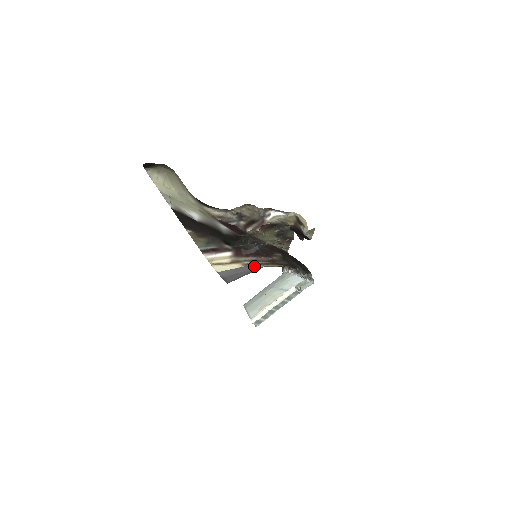
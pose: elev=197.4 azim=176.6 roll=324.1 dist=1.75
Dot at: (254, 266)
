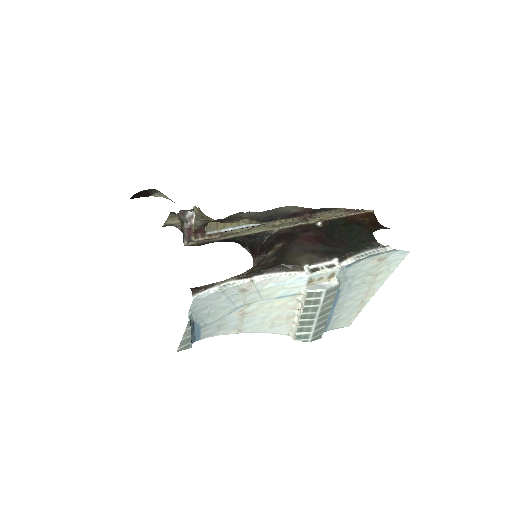
Dot at: occluded
